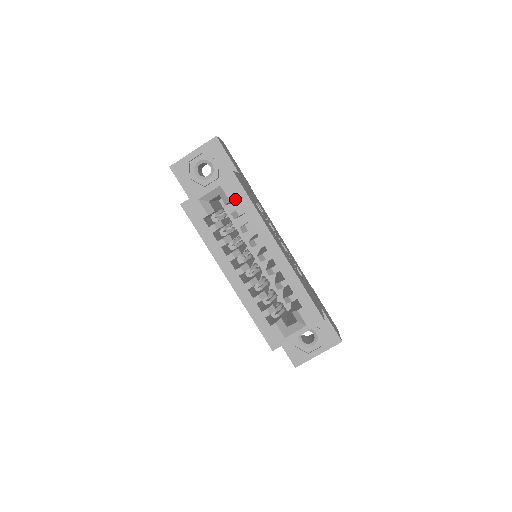
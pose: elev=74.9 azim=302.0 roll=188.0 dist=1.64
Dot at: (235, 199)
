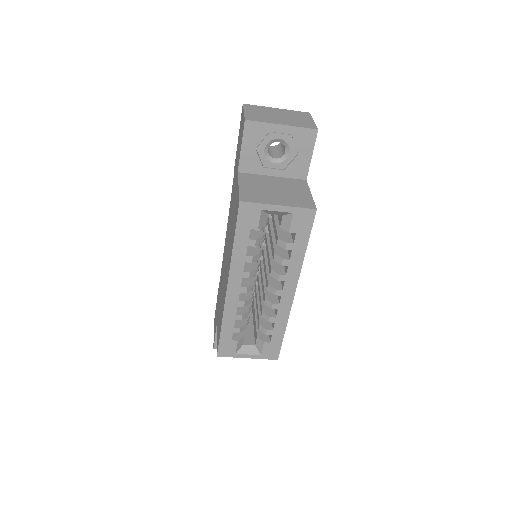
Dot at: occluded
